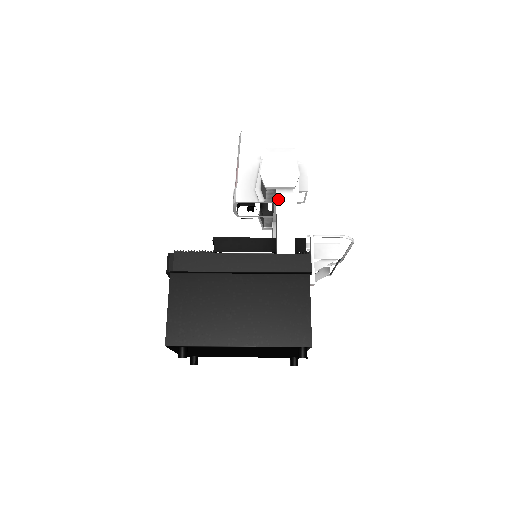
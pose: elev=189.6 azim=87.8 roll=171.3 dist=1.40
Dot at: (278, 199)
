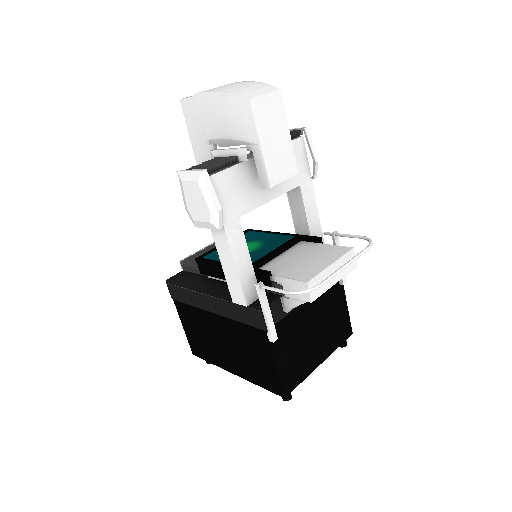
Dot at: (214, 239)
